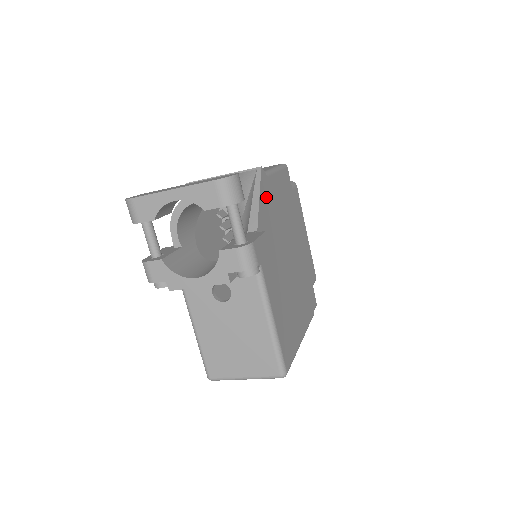
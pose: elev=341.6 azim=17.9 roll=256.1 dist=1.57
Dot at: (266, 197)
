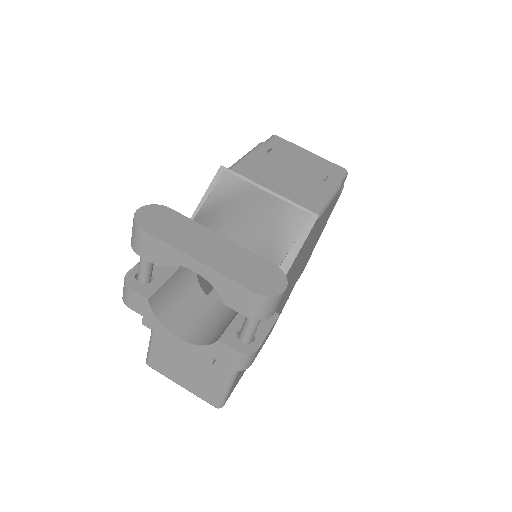
Dot at: (303, 248)
